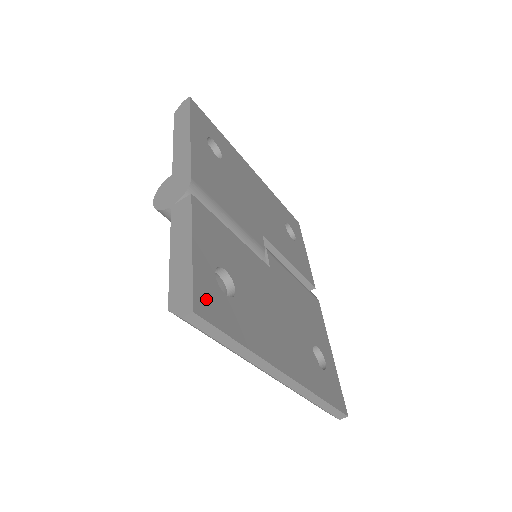
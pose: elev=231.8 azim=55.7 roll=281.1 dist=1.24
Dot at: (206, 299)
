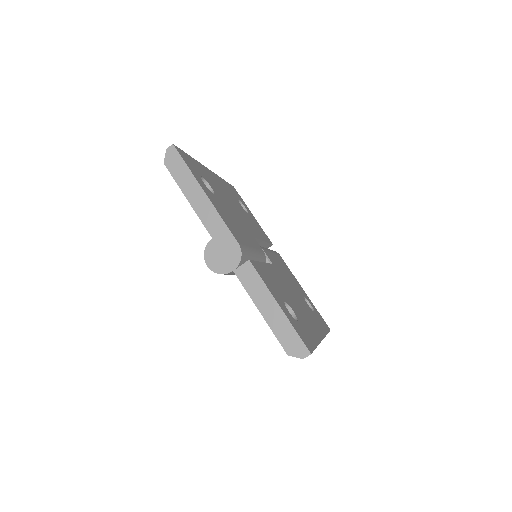
Dot at: (303, 337)
